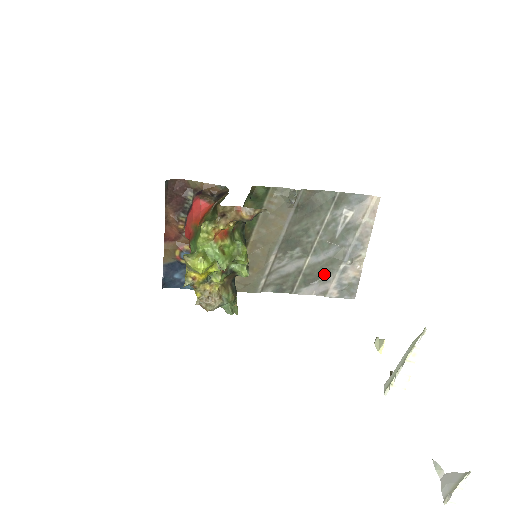
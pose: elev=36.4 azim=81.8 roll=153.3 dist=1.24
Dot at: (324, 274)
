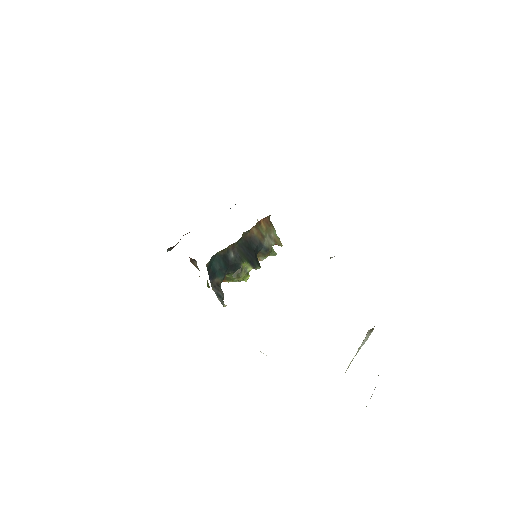
Dot at: occluded
